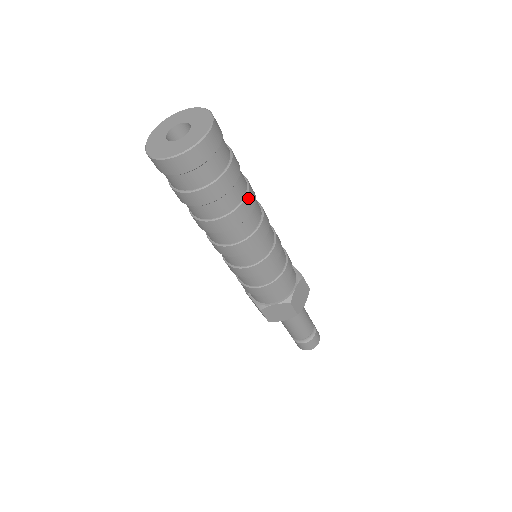
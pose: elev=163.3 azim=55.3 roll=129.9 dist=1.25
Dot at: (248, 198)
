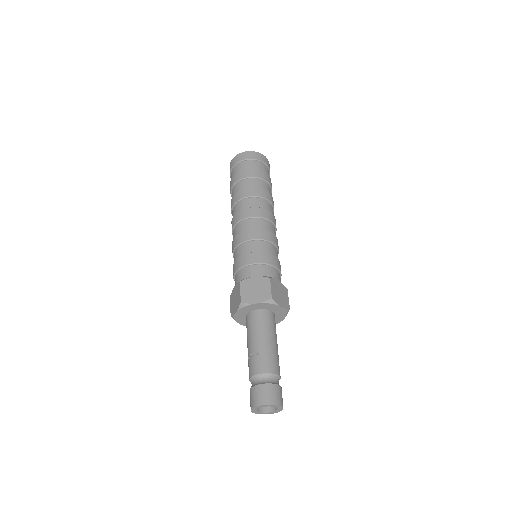
Dot at: occluded
